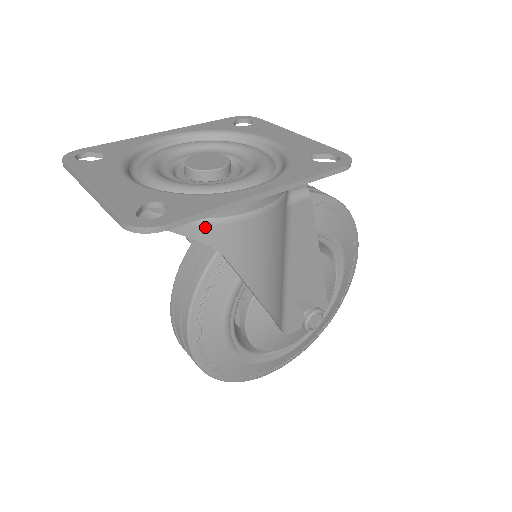
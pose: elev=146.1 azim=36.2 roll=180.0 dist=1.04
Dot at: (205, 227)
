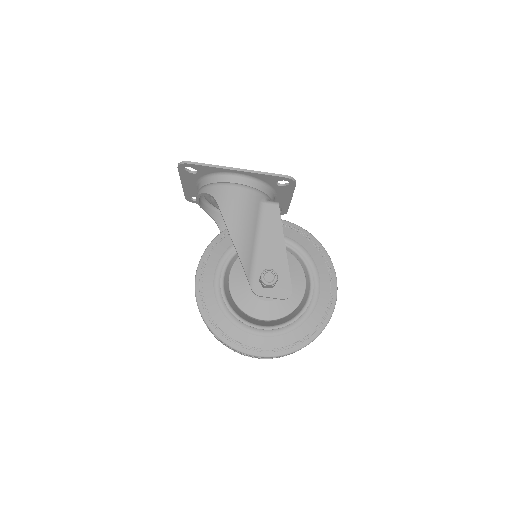
Dot at: (212, 187)
